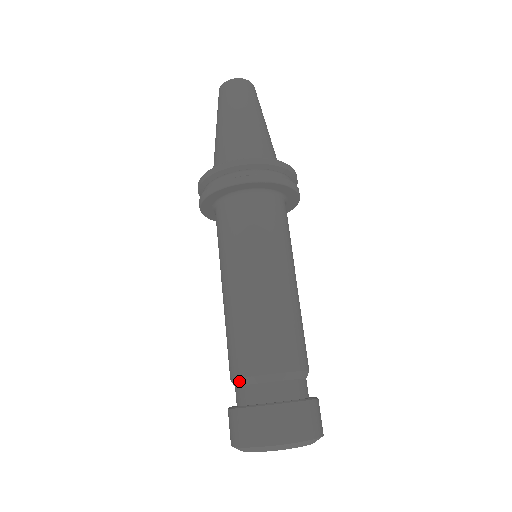
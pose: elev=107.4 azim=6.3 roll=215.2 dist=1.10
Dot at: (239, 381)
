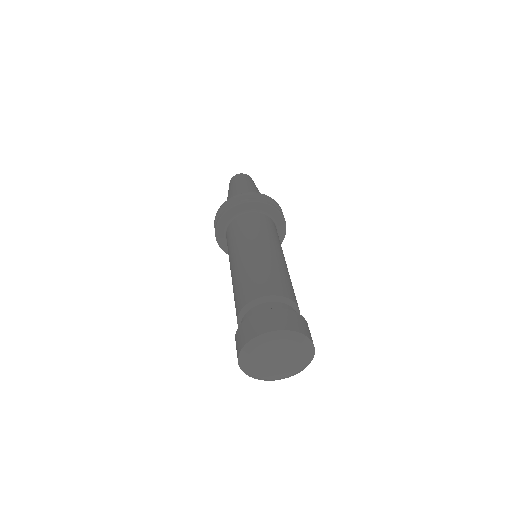
Dot at: (240, 316)
